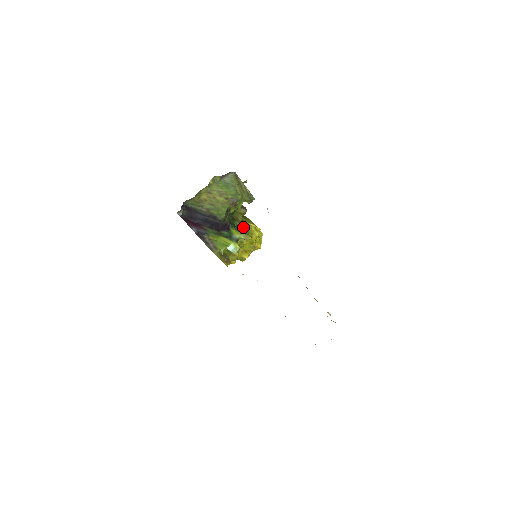
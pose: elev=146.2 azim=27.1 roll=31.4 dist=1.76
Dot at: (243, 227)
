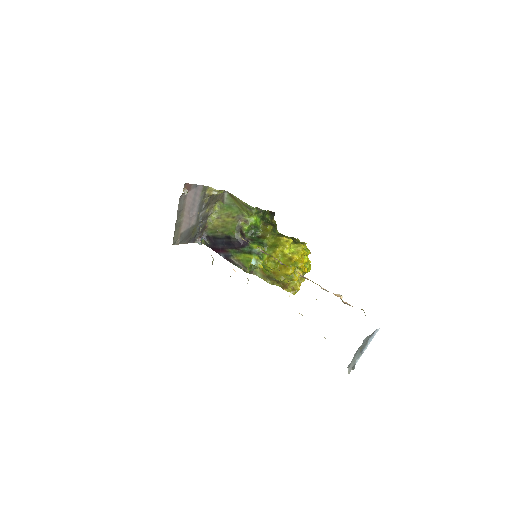
Dot at: (273, 243)
